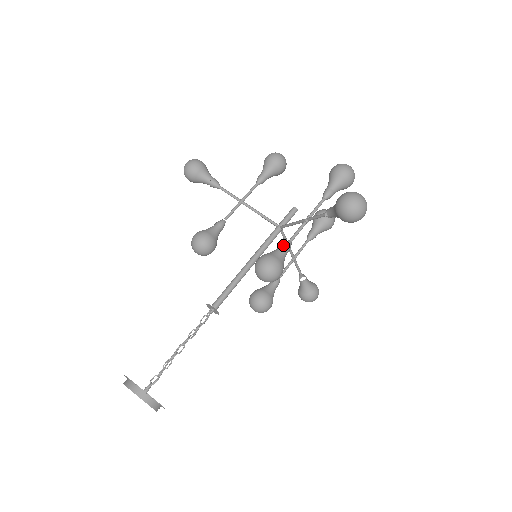
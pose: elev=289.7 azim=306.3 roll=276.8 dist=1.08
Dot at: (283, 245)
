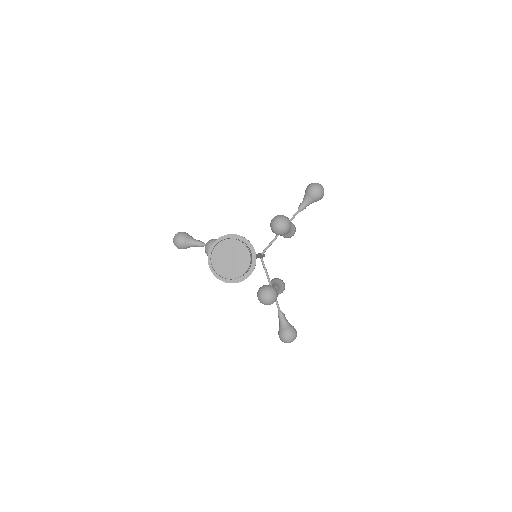
Dot at: occluded
